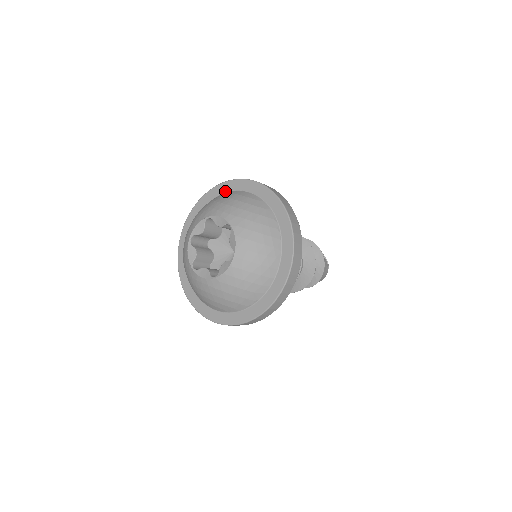
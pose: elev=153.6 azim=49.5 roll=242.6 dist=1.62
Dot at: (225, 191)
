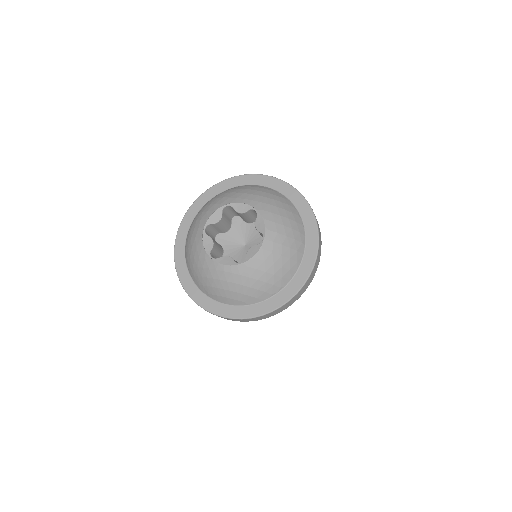
Dot at: (231, 186)
